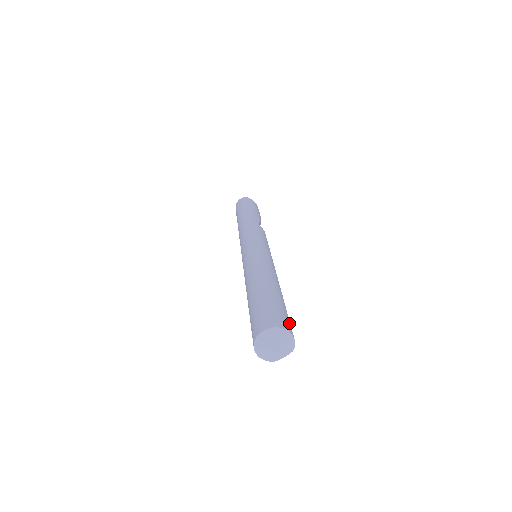
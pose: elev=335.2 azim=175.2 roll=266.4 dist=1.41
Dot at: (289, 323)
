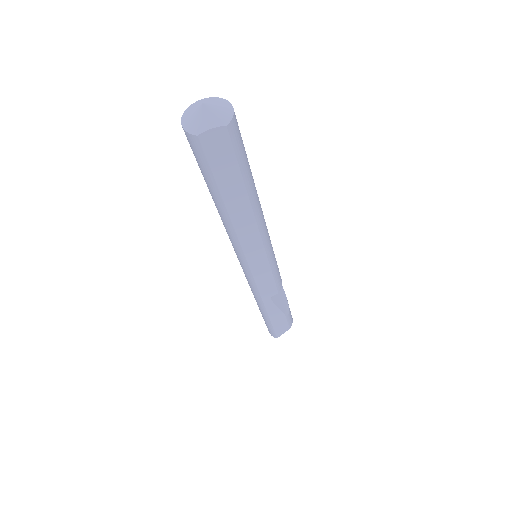
Dot at: occluded
